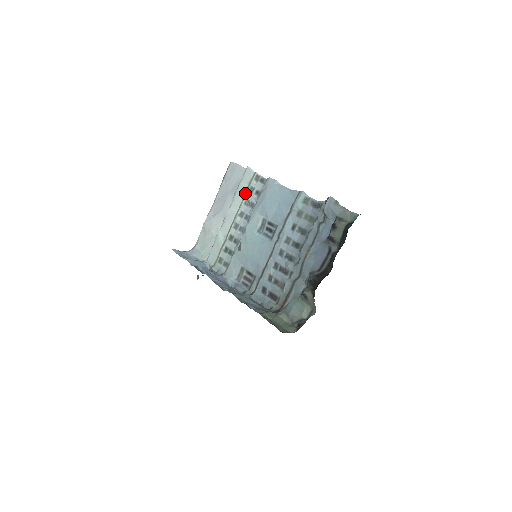
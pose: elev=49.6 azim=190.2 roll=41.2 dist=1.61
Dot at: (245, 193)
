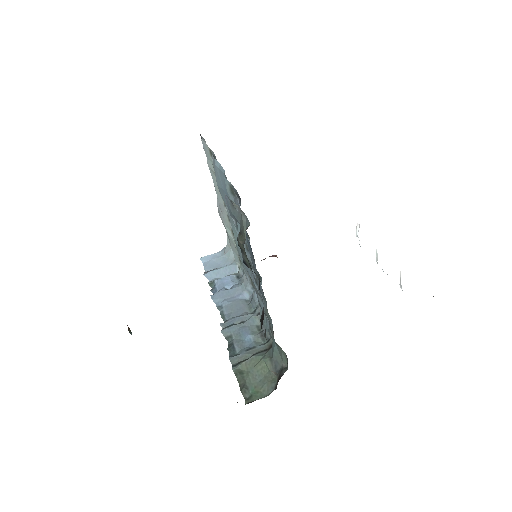
Dot at: (215, 176)
